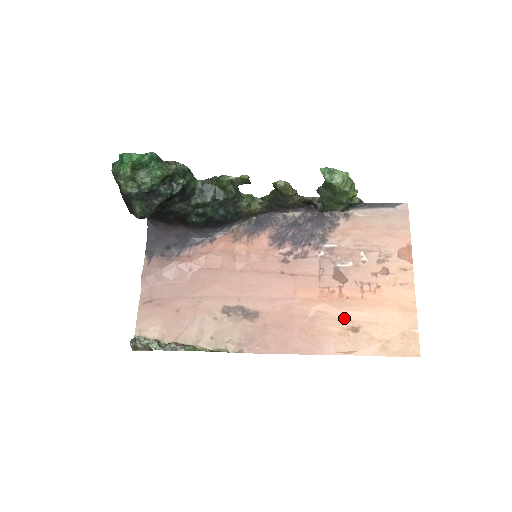
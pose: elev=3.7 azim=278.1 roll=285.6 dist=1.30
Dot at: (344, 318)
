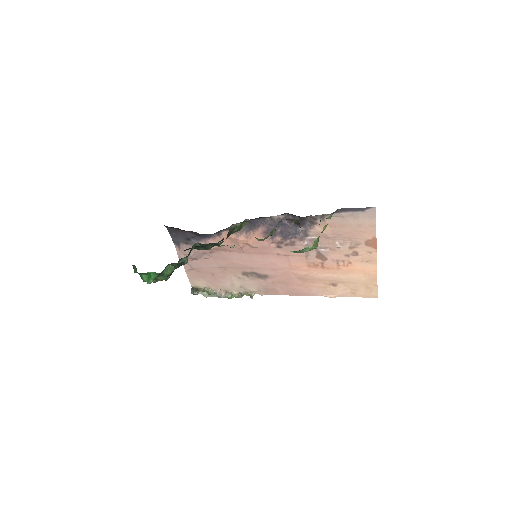
Dot at: (326, 280)
